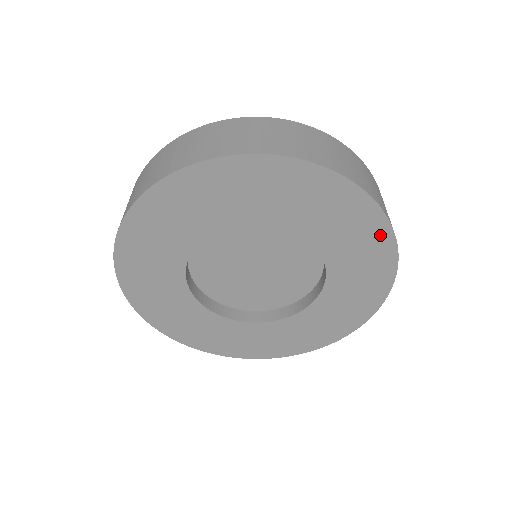
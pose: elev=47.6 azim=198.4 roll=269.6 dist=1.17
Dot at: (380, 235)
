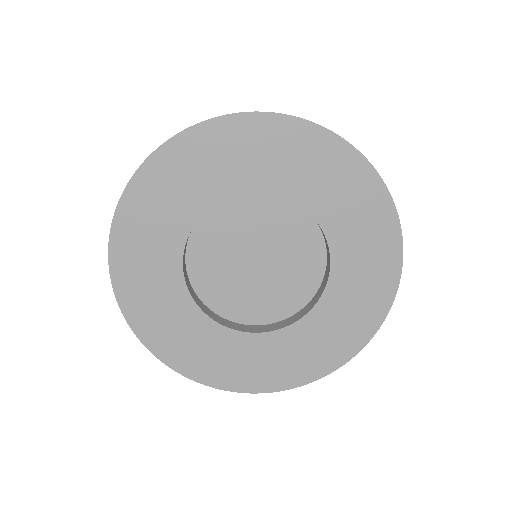
Dot at: (316, 140)
